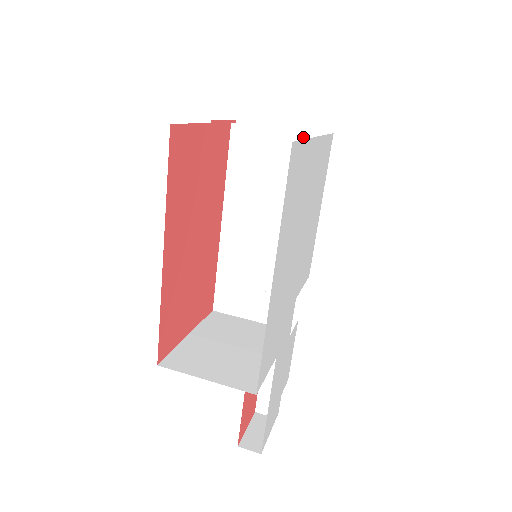
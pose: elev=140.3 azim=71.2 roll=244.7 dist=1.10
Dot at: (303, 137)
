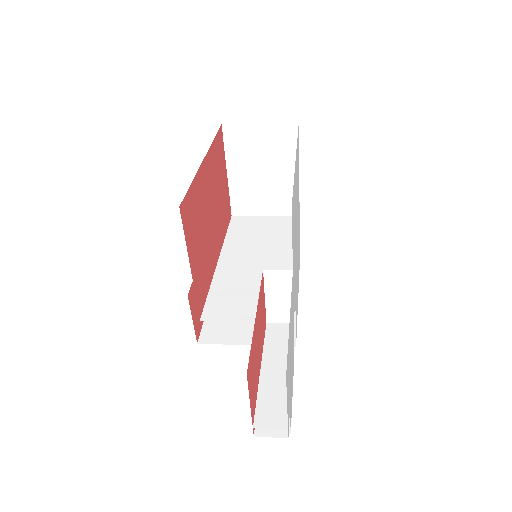
Dot at: (286, 217)
